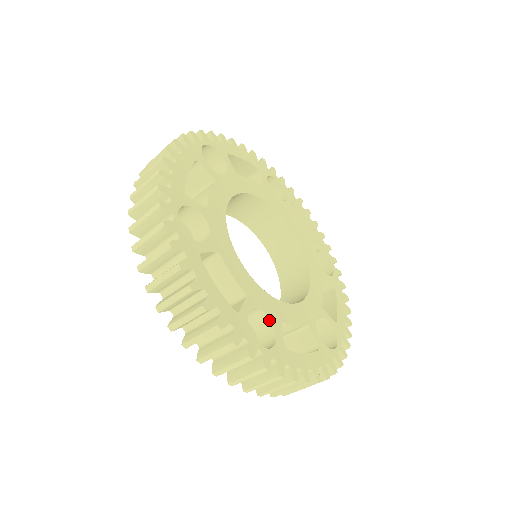
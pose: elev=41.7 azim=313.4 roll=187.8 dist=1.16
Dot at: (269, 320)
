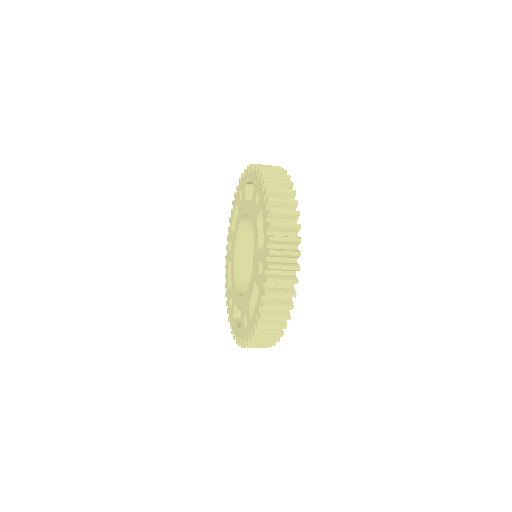
Dot at: occluded
